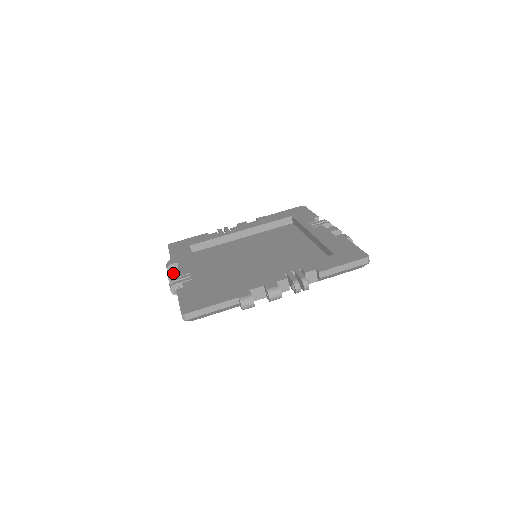
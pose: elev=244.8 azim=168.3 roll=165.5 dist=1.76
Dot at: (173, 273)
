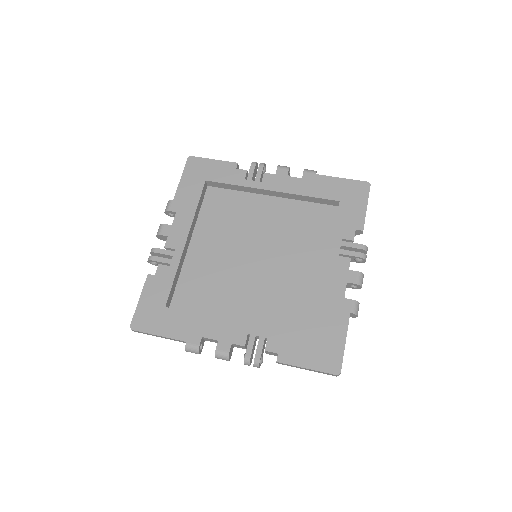
Dot at: (161, 235)
